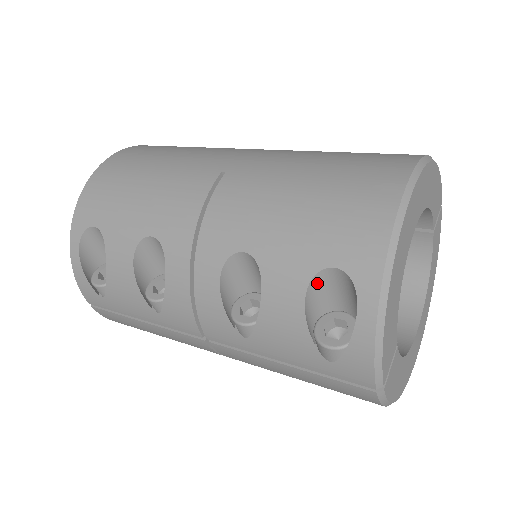
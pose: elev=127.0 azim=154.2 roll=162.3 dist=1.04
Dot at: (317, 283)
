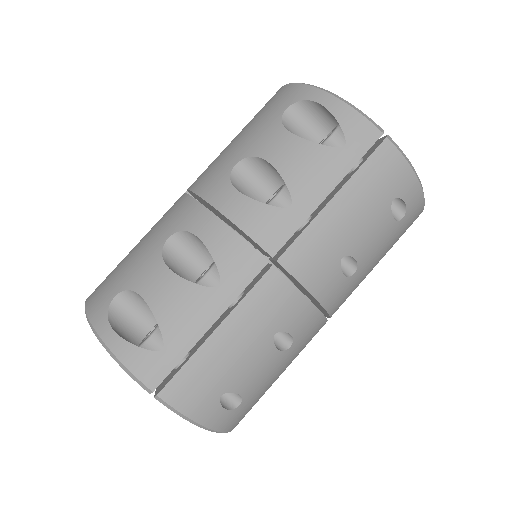
Dot at: (288, 128)
